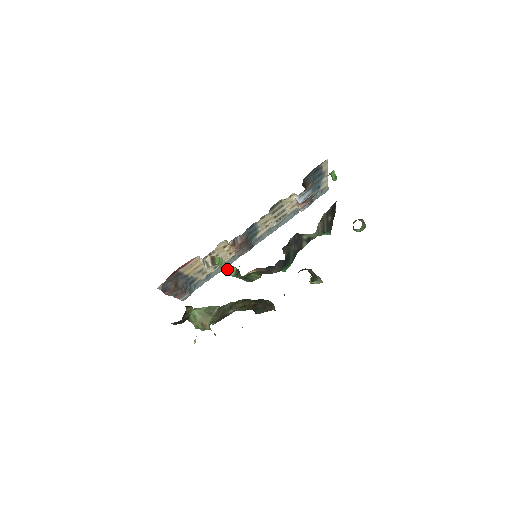
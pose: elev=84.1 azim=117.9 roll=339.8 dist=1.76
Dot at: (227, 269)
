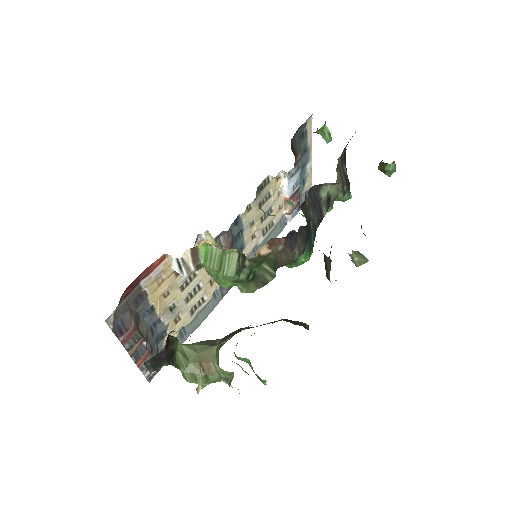
Dot at: (222, 261)
